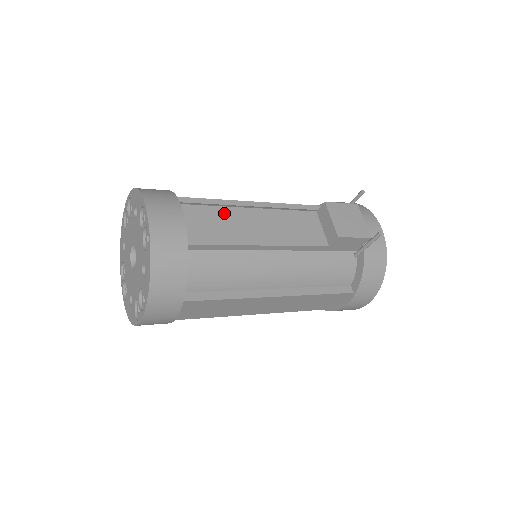
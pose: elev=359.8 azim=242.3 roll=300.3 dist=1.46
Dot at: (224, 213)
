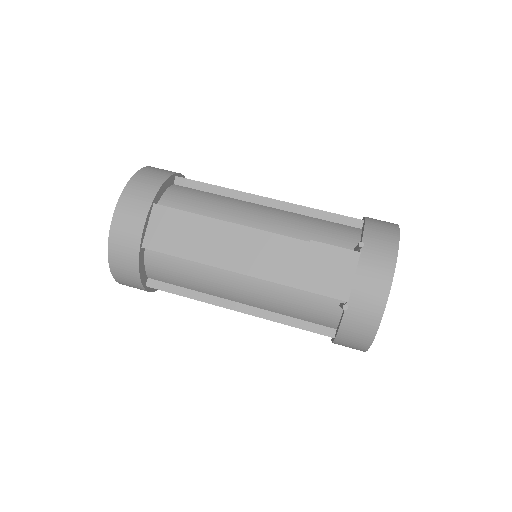
Dot at: (194, 222)
